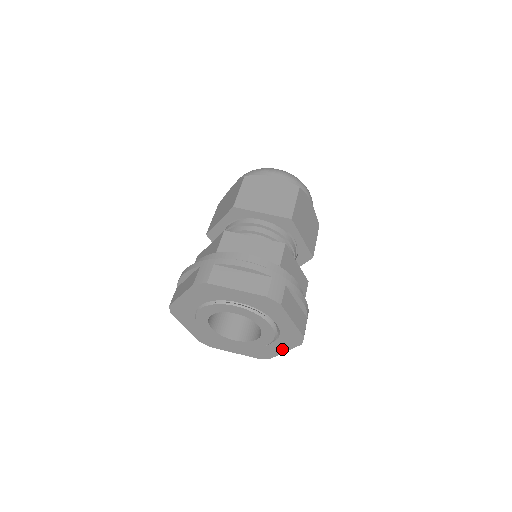
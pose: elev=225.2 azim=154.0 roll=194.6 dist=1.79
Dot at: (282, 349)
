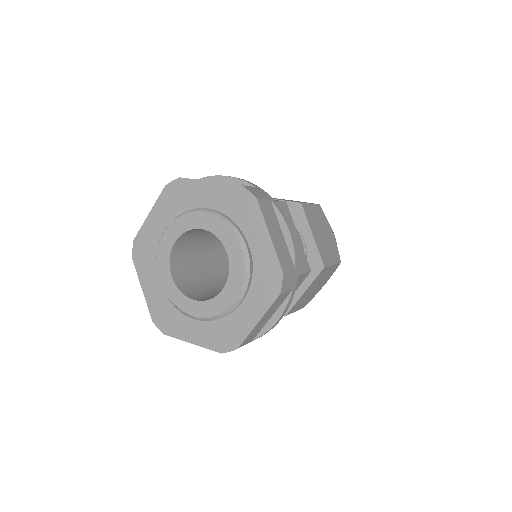
Dot at: (254, 316)
